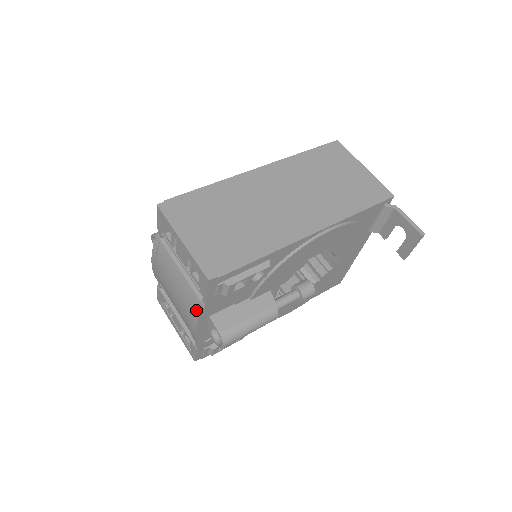
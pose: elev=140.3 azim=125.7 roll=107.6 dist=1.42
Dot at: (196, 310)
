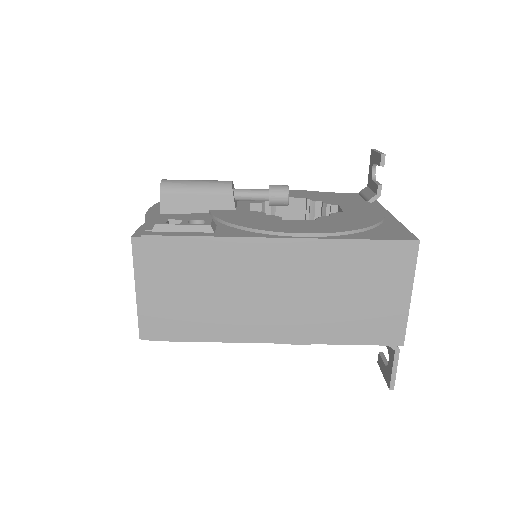
Dot at: occluded
